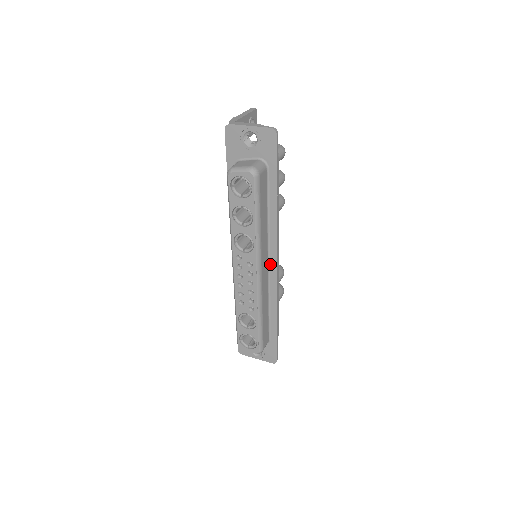
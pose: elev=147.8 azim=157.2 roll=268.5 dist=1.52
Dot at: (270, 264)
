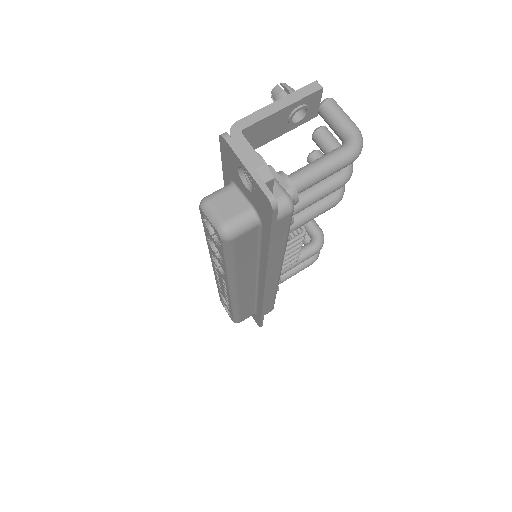
Dot at: (259, 283)
